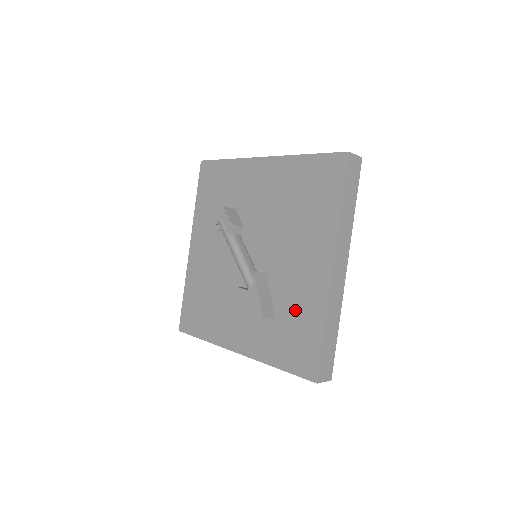
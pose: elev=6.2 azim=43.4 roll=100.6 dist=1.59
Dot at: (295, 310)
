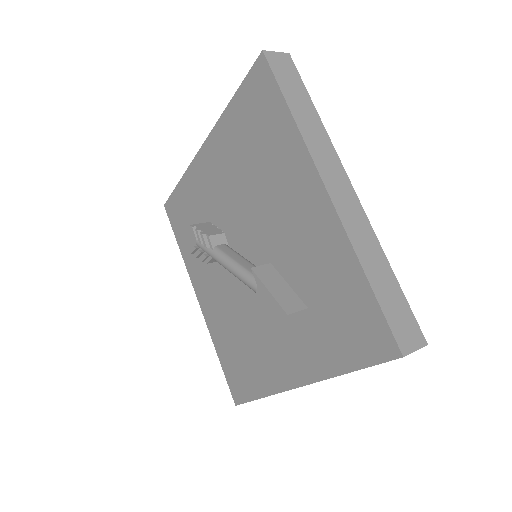
Dot at: (321, 279)
